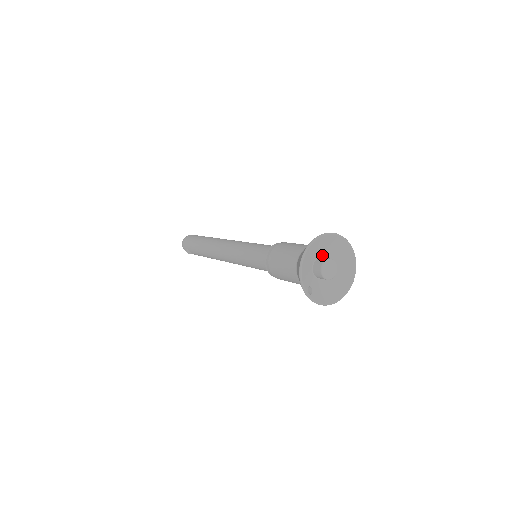
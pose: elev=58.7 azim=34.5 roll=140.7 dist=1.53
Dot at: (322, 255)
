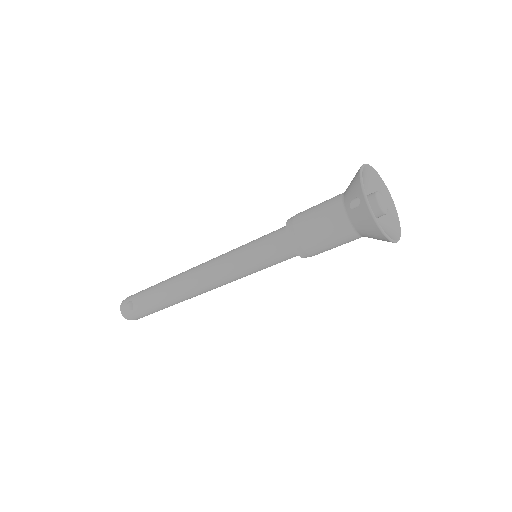
Dot at: occluded
